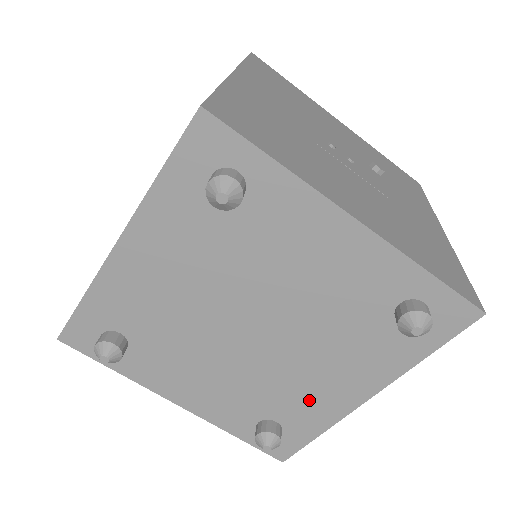
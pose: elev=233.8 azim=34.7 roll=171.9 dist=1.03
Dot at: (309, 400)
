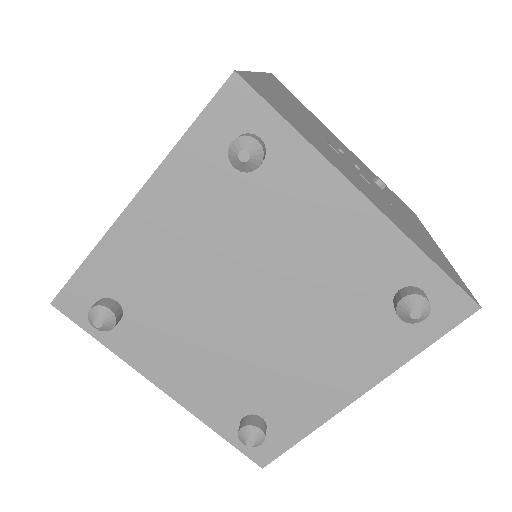
Dot at: (299, 394)
